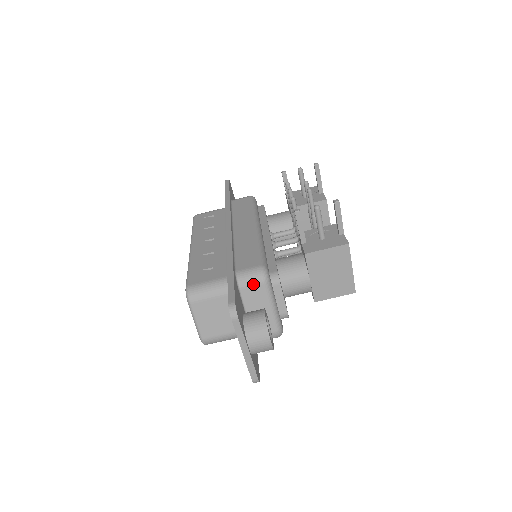
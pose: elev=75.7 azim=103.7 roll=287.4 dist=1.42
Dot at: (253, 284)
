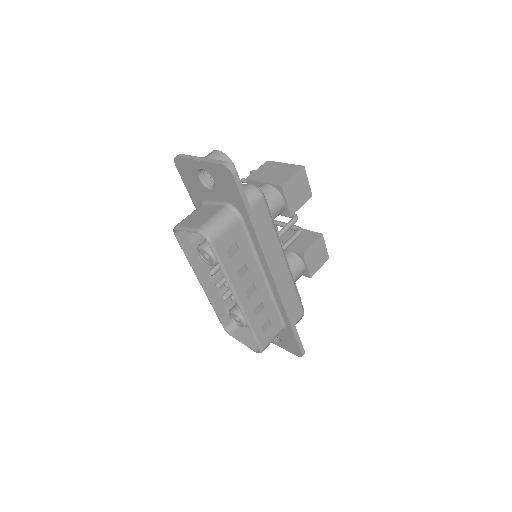
Dot at: occluded
